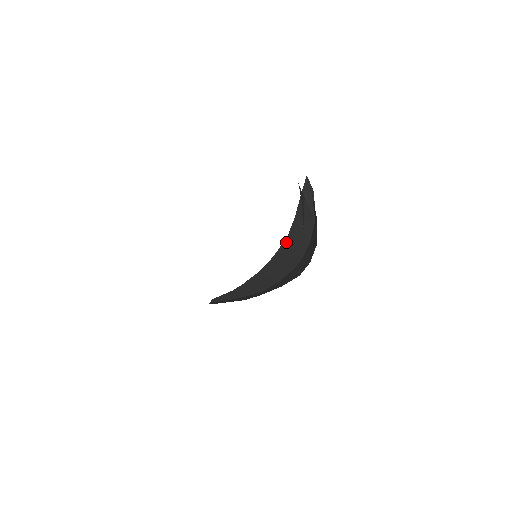
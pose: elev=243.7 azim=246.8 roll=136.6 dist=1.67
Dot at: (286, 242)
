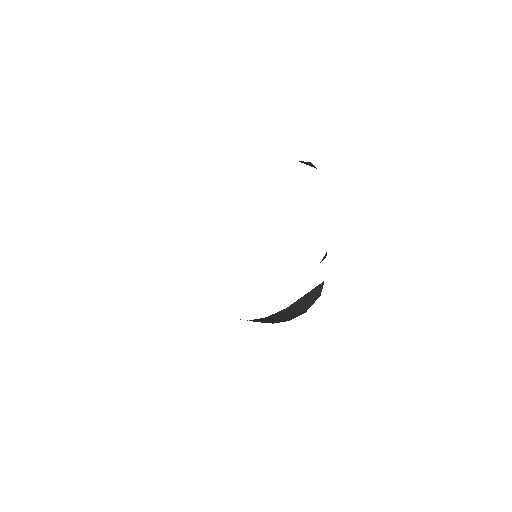
Dot at: (263, 318)
